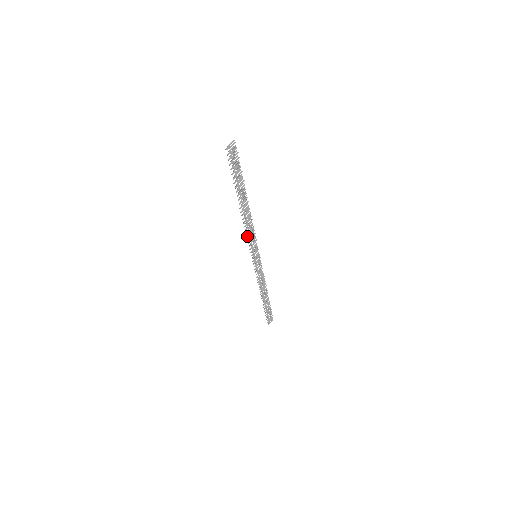
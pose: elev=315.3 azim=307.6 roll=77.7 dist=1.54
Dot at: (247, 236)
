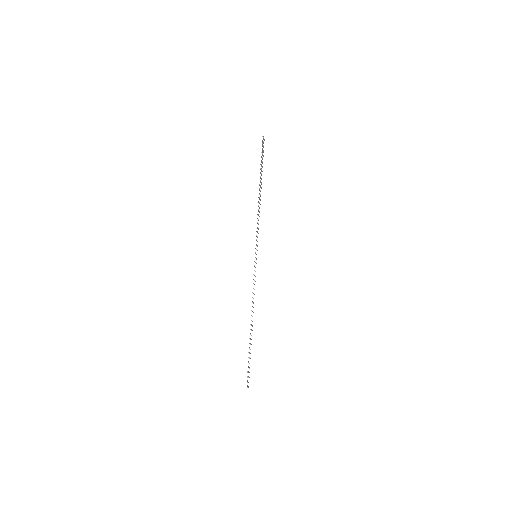
Dot at: (257, 222)
